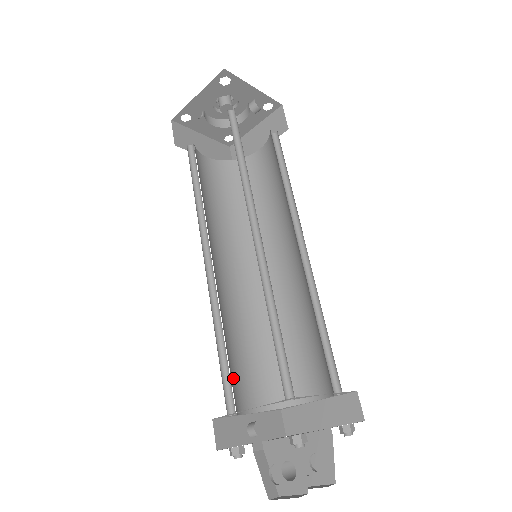
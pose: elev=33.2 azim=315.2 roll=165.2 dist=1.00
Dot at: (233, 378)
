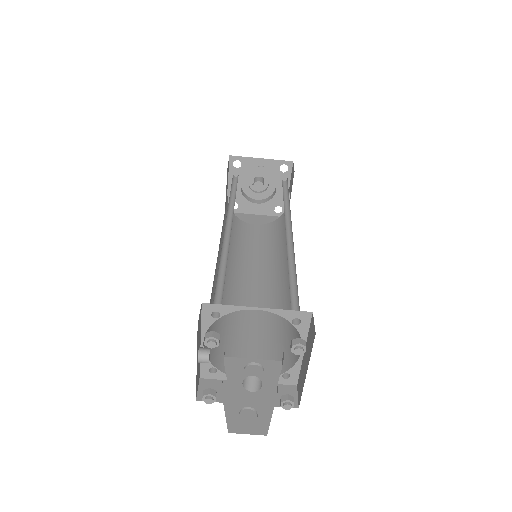
Dot at: occluded
